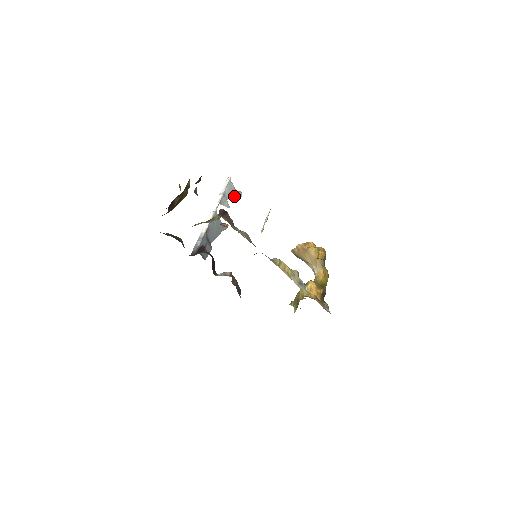
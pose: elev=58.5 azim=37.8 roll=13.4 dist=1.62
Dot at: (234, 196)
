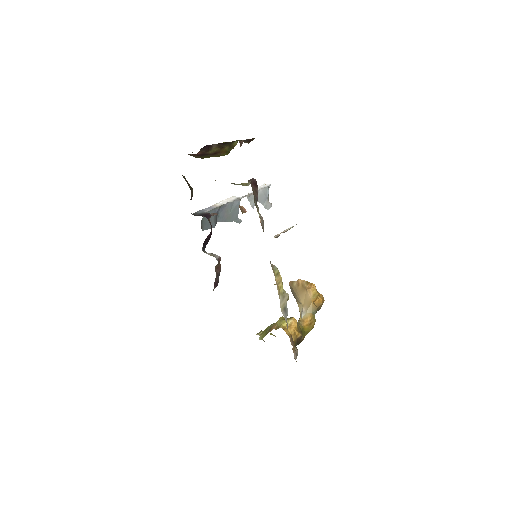
Dot at: (263, 203)
